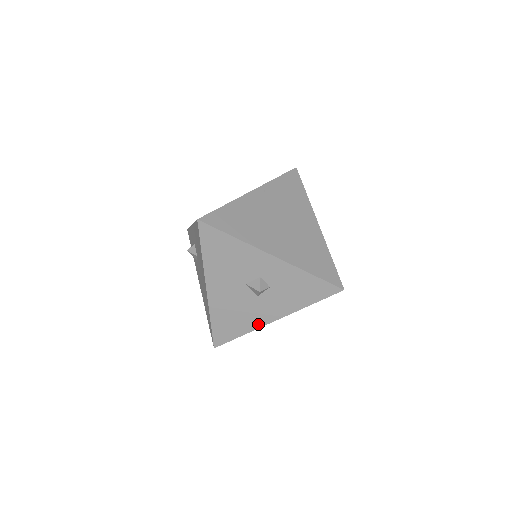
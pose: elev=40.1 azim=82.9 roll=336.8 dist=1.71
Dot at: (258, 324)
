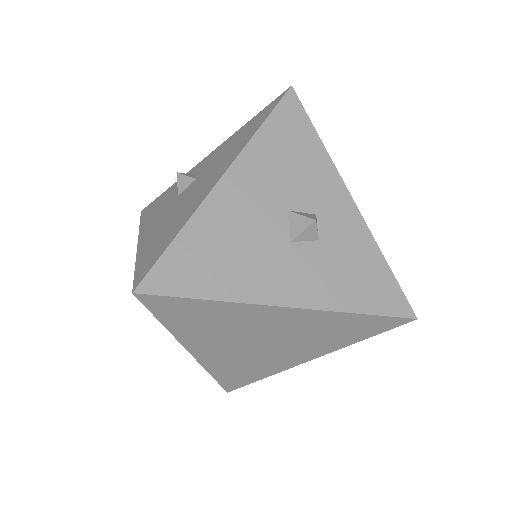
Dot at: (255, 294)
